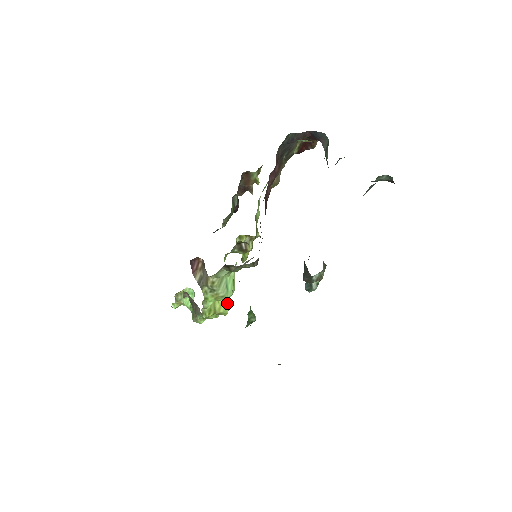
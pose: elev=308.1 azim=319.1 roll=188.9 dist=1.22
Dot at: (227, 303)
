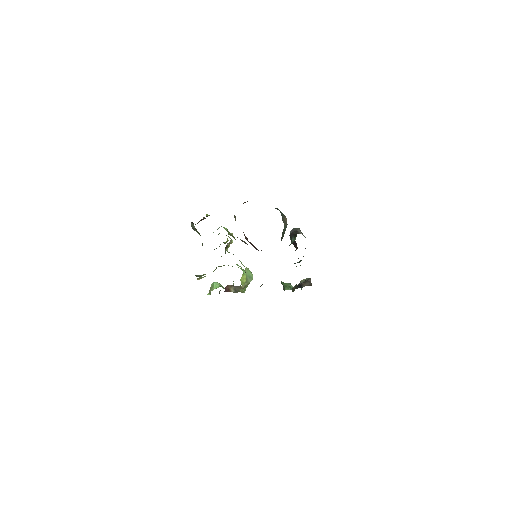
Dot at: (245, 273)
